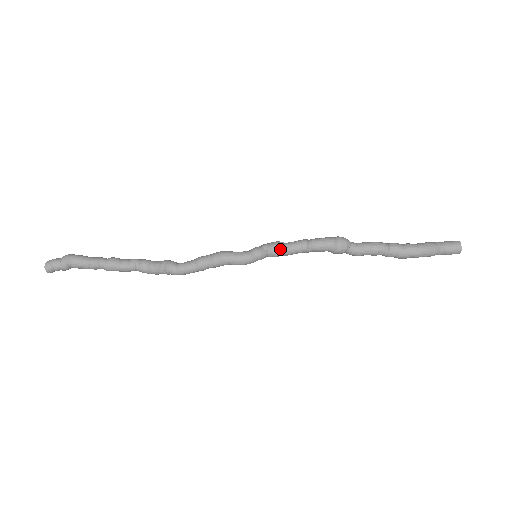
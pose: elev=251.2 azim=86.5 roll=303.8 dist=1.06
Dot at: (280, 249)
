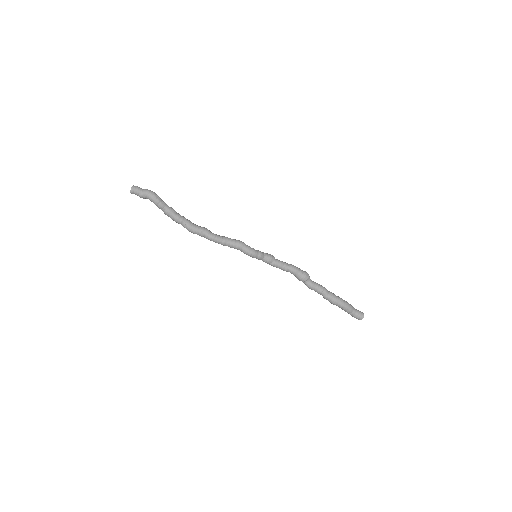
Dot at: (273, 258)
